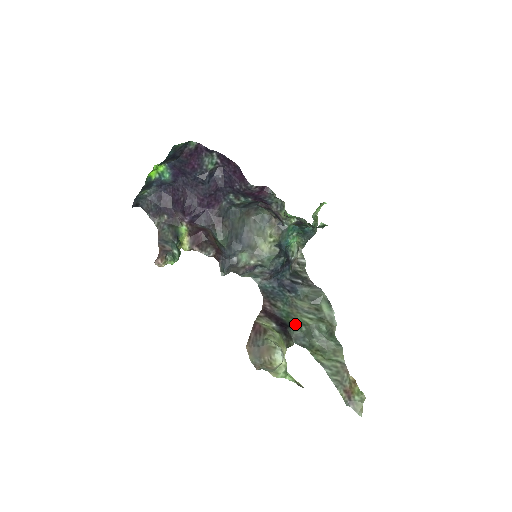
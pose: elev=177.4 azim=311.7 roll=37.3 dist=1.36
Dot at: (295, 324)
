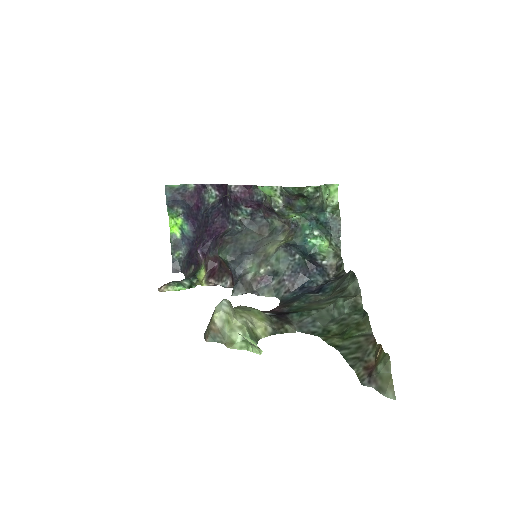
Dot at: (303, 311)
